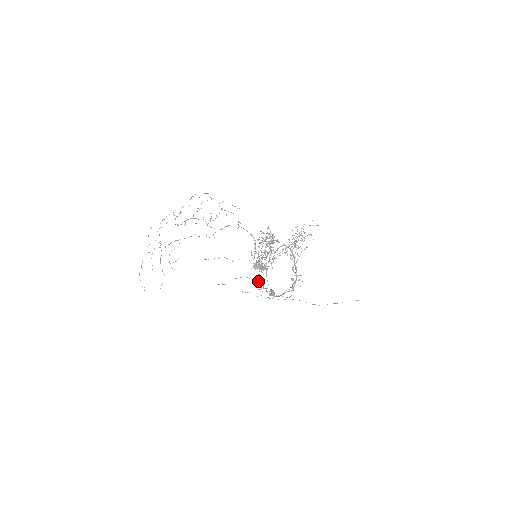
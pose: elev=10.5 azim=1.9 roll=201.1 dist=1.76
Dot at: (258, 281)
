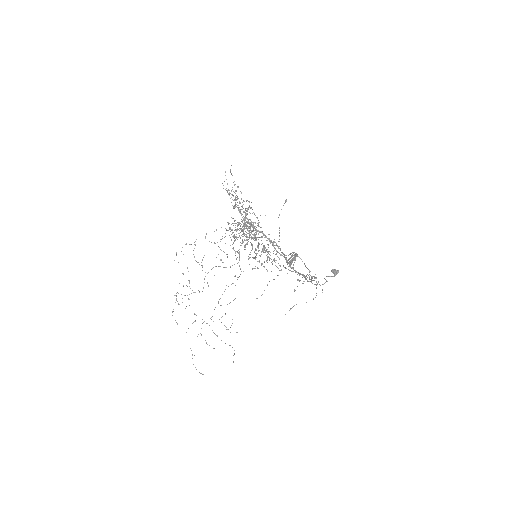
Dot at: (306, 275)
